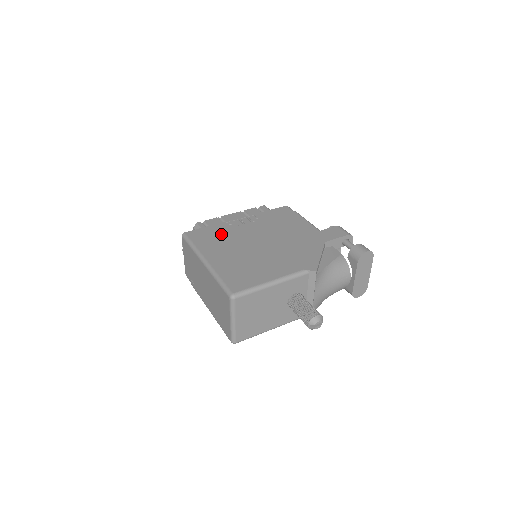
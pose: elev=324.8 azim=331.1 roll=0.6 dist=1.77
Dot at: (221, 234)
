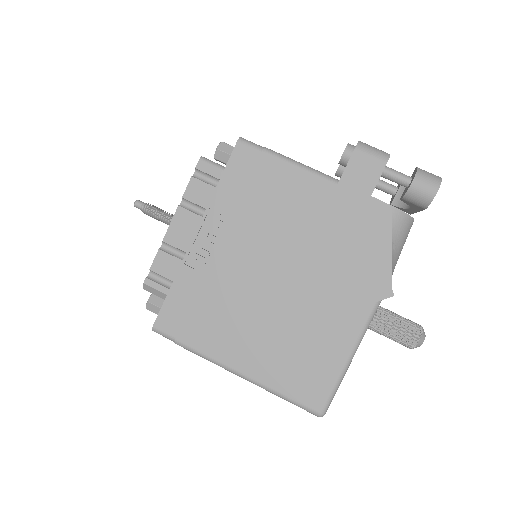
Dot at: (206, 298)
